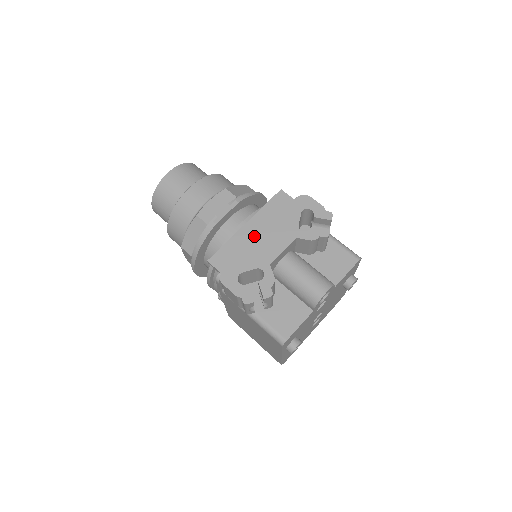
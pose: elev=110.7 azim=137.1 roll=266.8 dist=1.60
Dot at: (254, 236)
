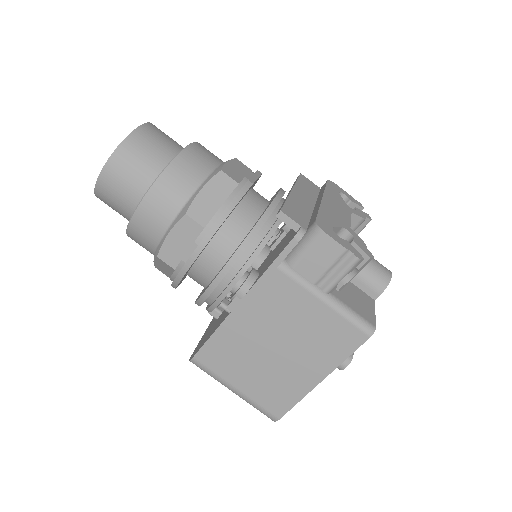
Dot at: (308, 203)
